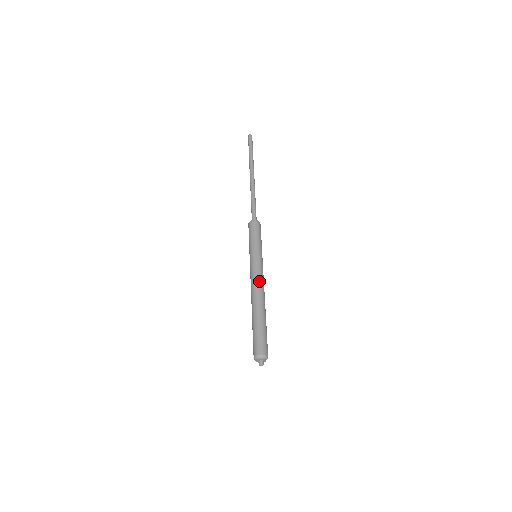
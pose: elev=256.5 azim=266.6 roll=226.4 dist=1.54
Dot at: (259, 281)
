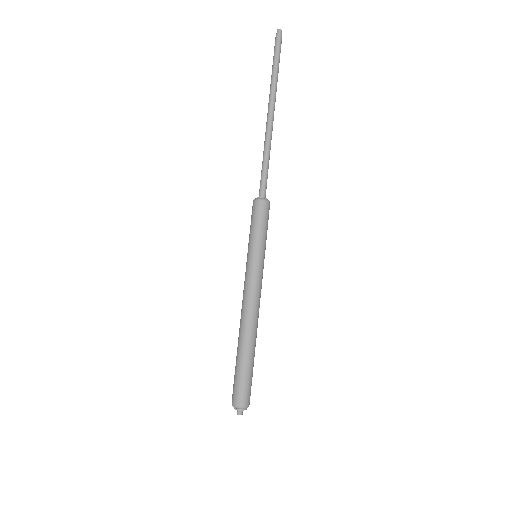
Dot at: (254, 301)
